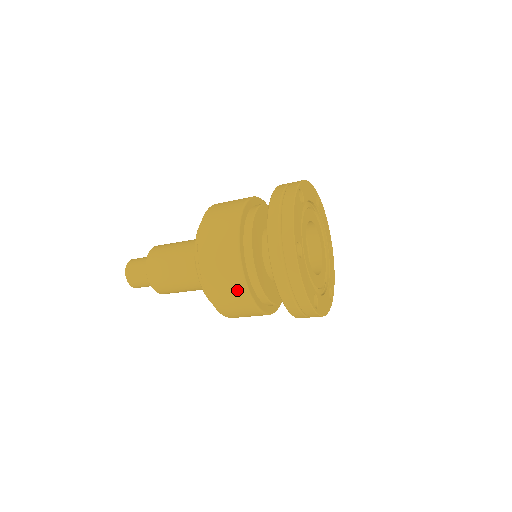
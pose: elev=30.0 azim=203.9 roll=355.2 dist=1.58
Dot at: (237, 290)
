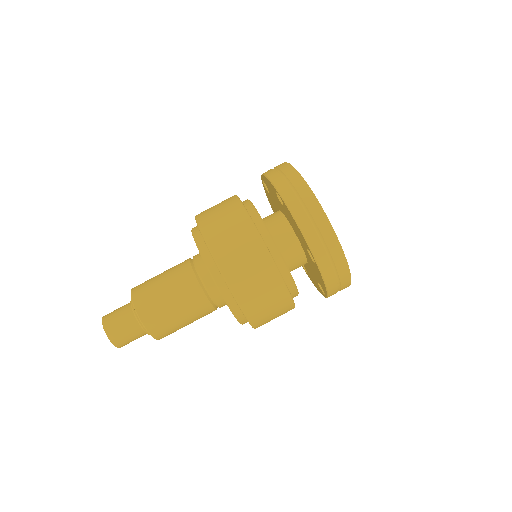
Dot at: (251, 245)
